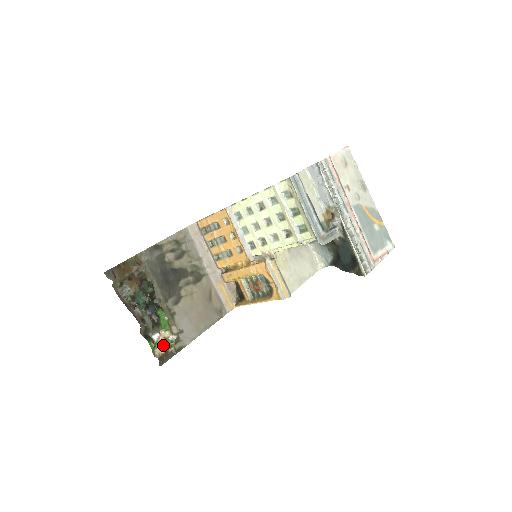
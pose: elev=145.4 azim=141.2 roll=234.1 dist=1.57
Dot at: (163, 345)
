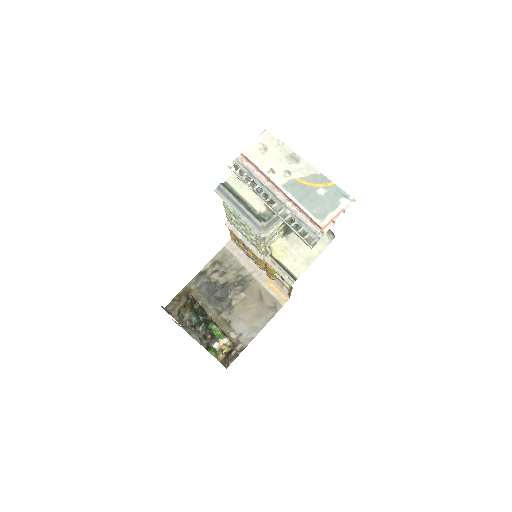
Dot at: (225, 350)
